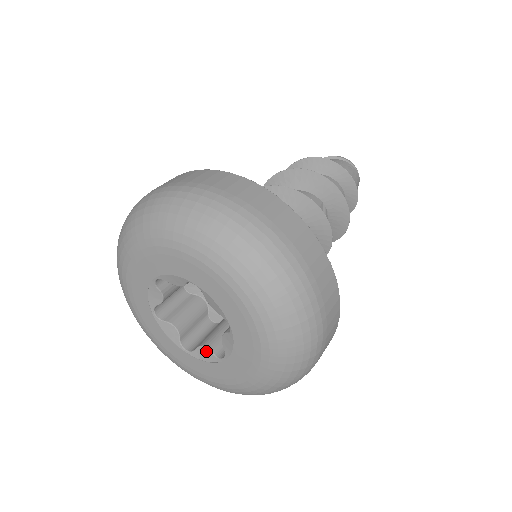
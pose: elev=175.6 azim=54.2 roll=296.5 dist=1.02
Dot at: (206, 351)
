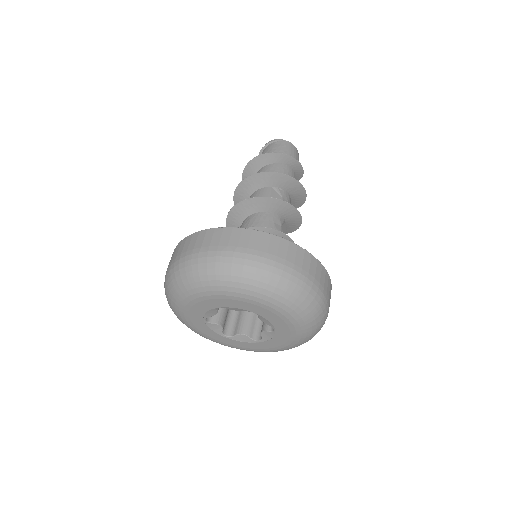
Dot at: (265, 333)
